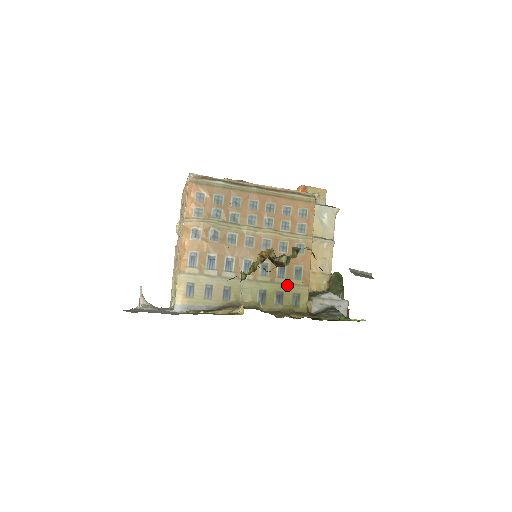
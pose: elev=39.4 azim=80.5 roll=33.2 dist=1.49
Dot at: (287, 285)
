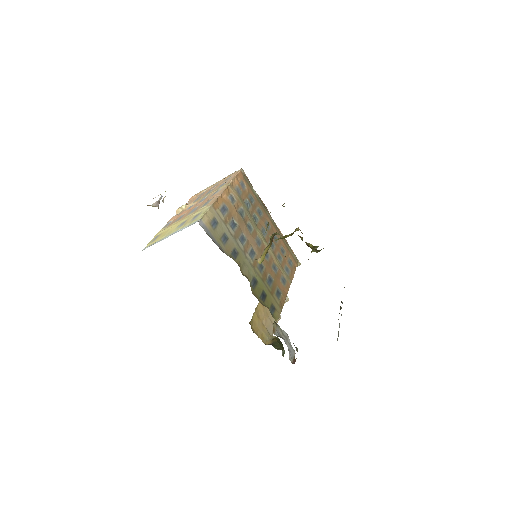
Dot at: (270, 293)
